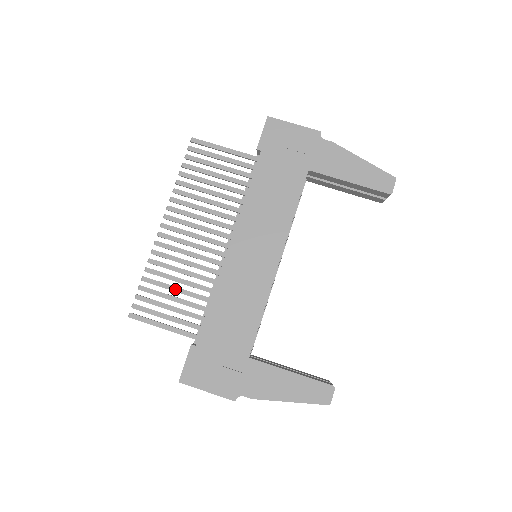
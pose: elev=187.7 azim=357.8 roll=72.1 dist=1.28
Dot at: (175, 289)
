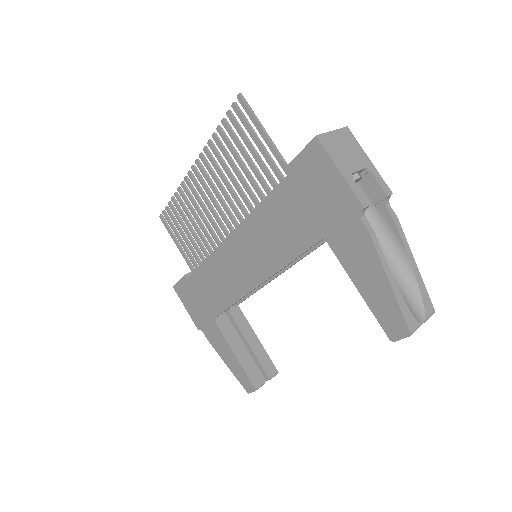
Dot at: (189, 227)
